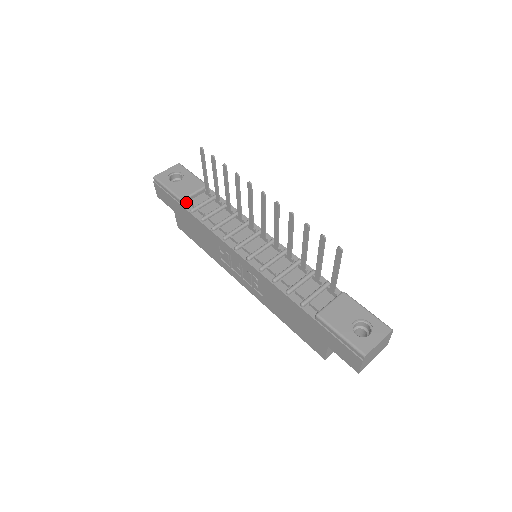
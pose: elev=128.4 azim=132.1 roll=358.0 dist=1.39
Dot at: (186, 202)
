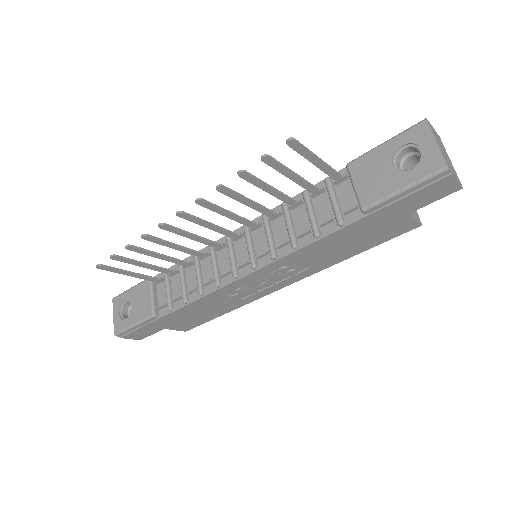
Dot at: (158, 311)
